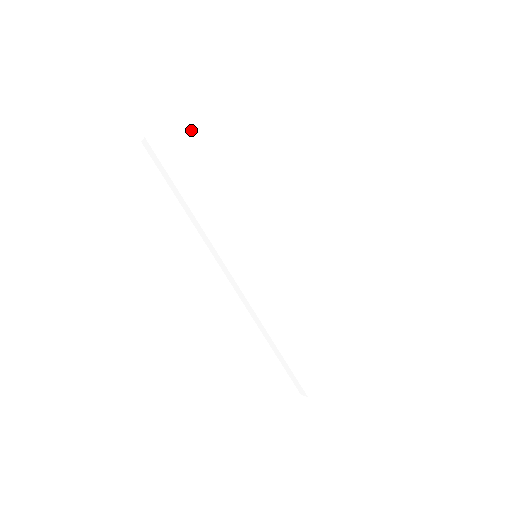
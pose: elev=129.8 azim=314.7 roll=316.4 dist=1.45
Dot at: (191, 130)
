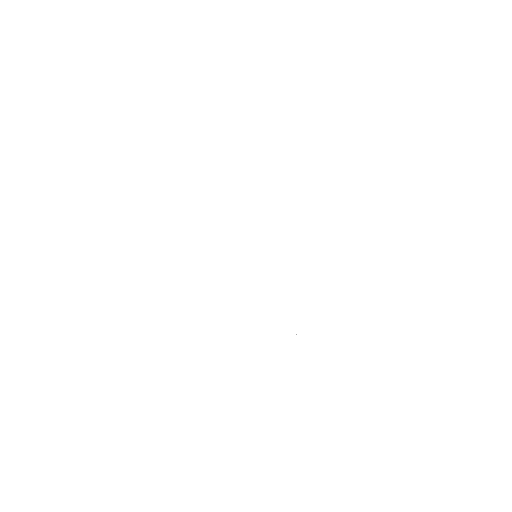
Dot at: (211, 146)
